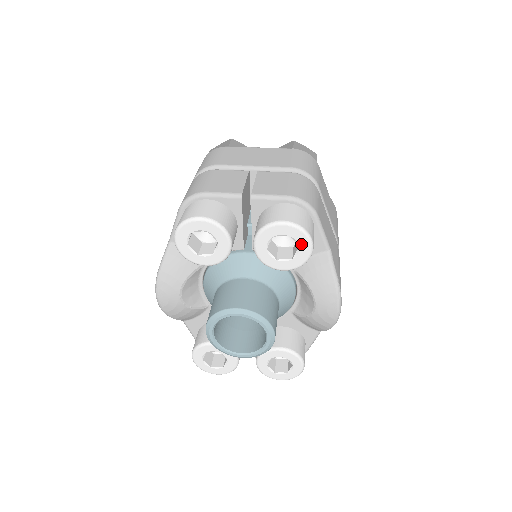
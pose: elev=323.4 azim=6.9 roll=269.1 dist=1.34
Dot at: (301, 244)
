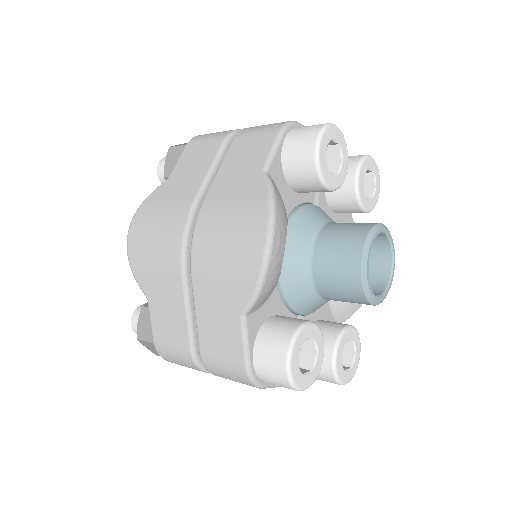
Dot at: (377, 183)
